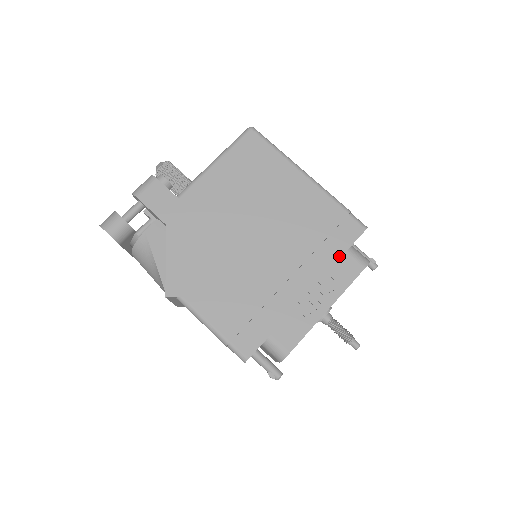
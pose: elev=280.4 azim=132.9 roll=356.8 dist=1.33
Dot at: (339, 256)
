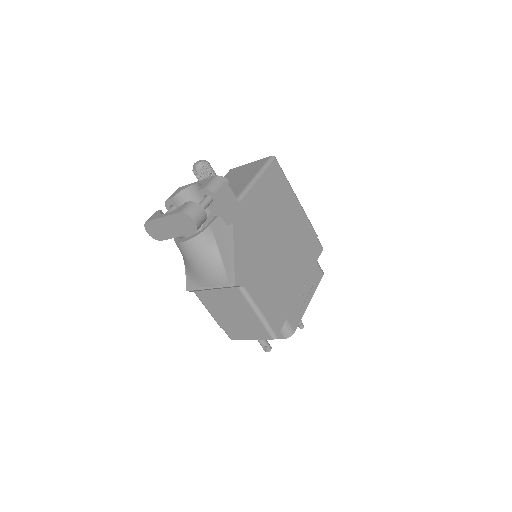
Dot at: (314, 265)
